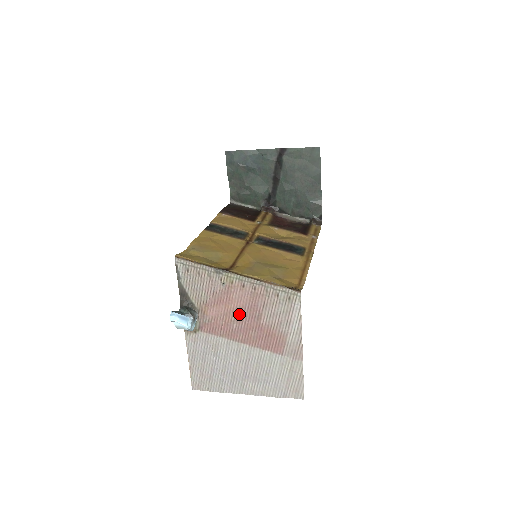
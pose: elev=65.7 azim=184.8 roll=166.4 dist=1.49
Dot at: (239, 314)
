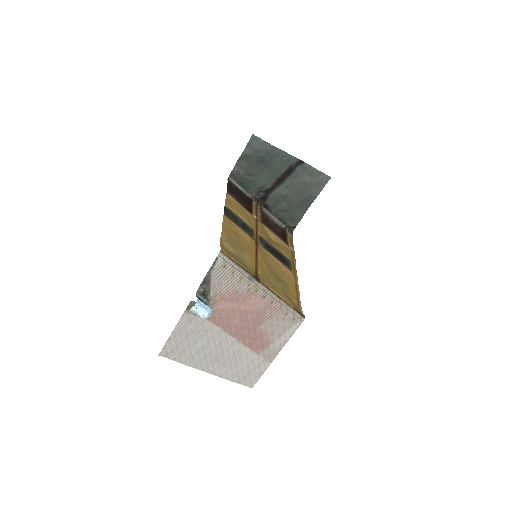
Dot at: (245, 315)
